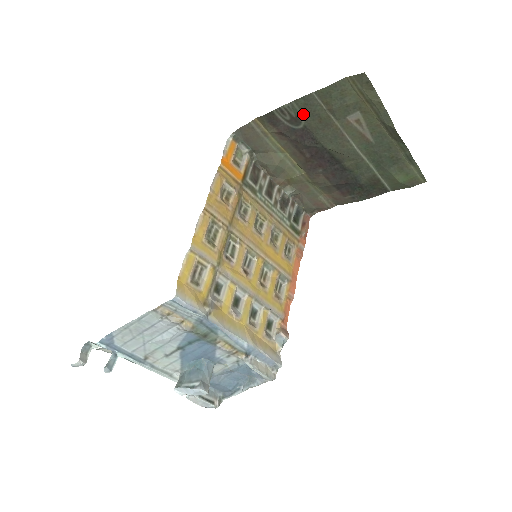
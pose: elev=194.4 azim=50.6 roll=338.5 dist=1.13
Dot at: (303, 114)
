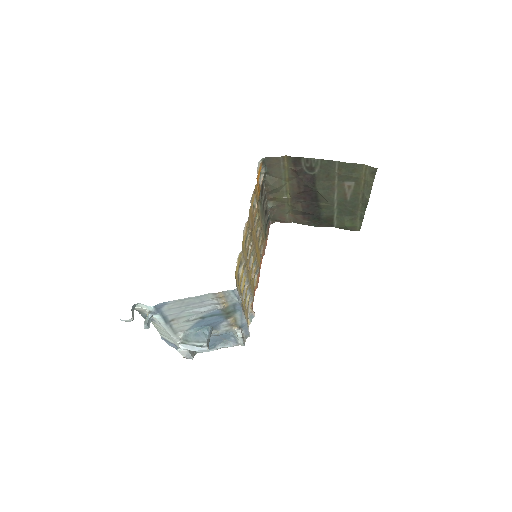
Dot at: (320, 168)
